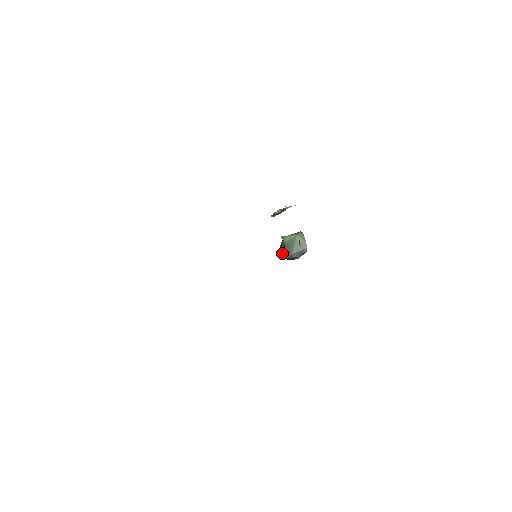
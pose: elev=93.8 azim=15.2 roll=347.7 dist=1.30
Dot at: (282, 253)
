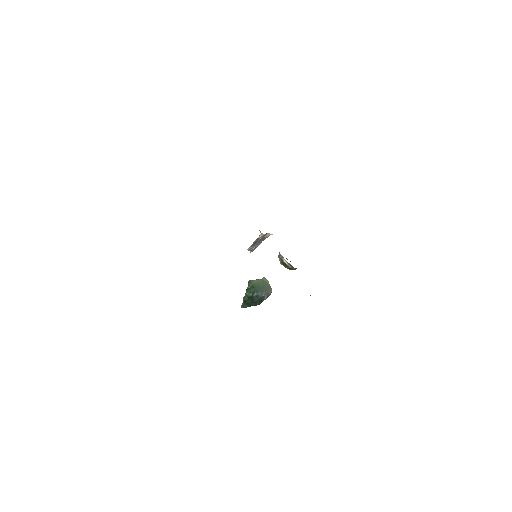
Dot at: (251, 293)
